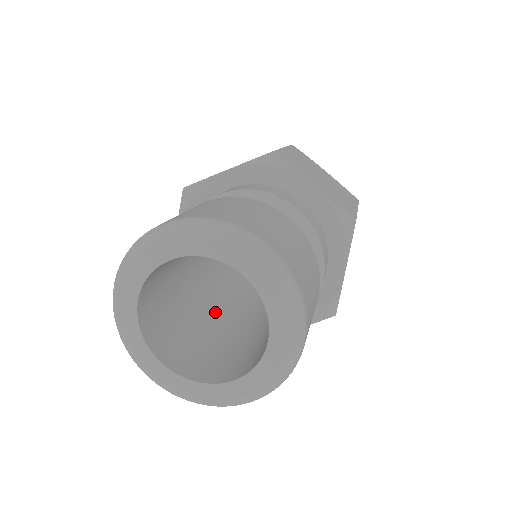
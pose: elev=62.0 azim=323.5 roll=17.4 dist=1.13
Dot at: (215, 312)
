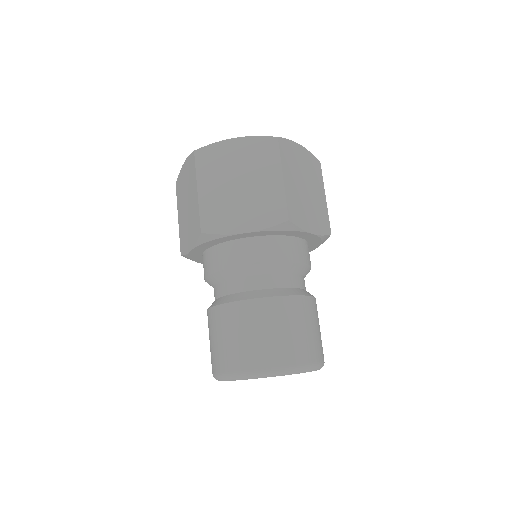
Dot at: occluded
